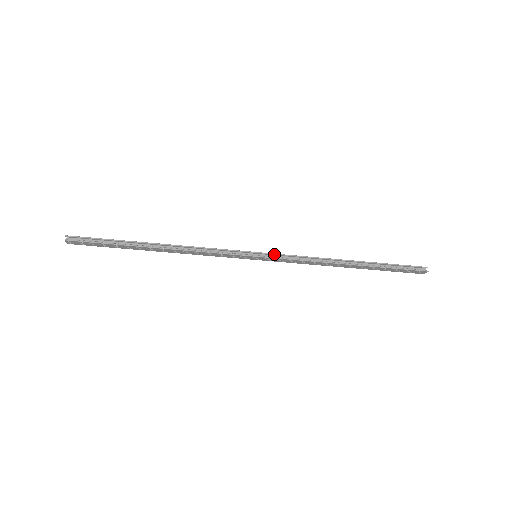
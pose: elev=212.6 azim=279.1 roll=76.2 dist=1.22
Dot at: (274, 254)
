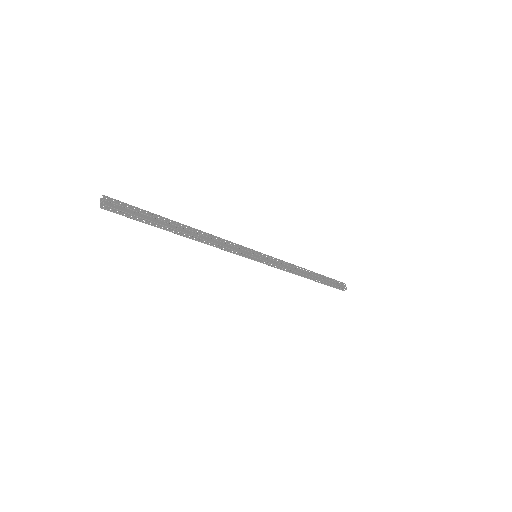
Dot at: occluded
